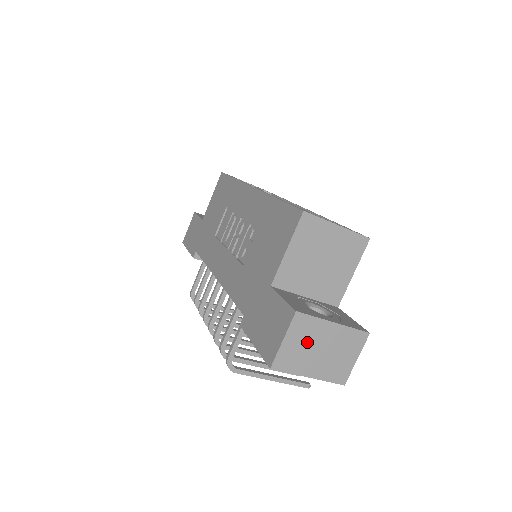
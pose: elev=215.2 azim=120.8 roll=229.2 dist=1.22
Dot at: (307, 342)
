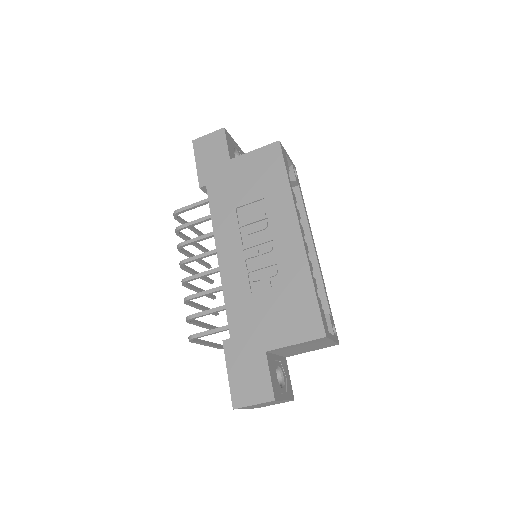
Dot at: (263, 404)
